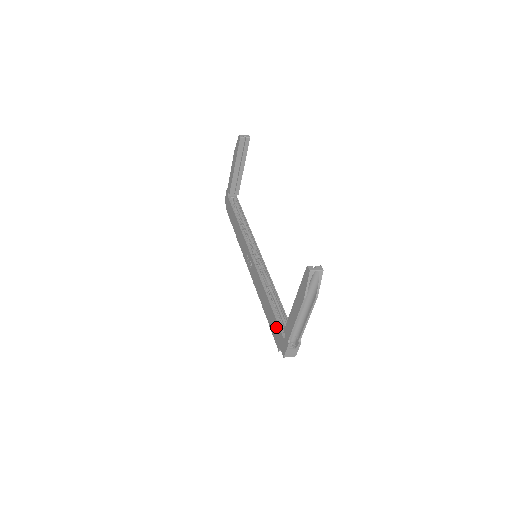
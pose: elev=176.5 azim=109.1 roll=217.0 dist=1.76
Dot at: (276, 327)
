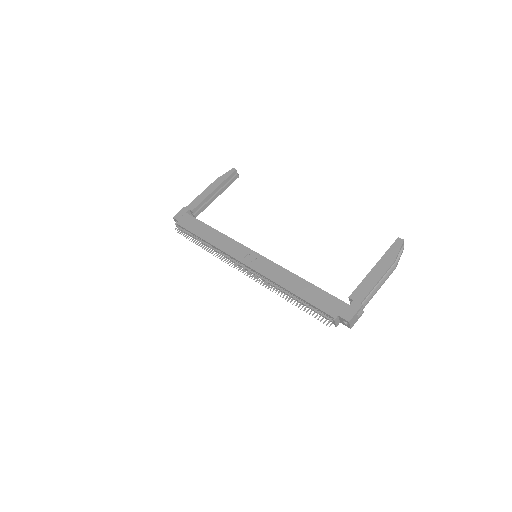
Dot at: (328, 299)
